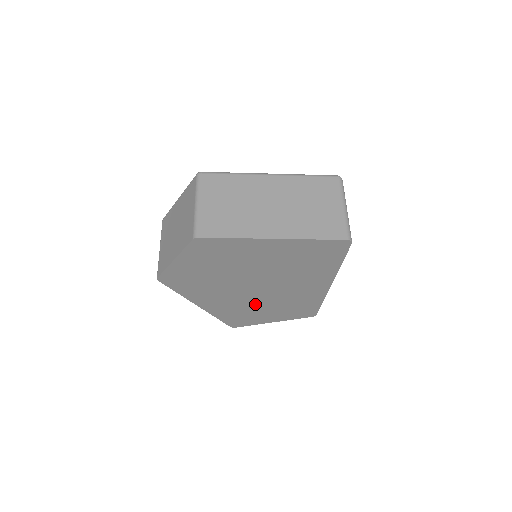
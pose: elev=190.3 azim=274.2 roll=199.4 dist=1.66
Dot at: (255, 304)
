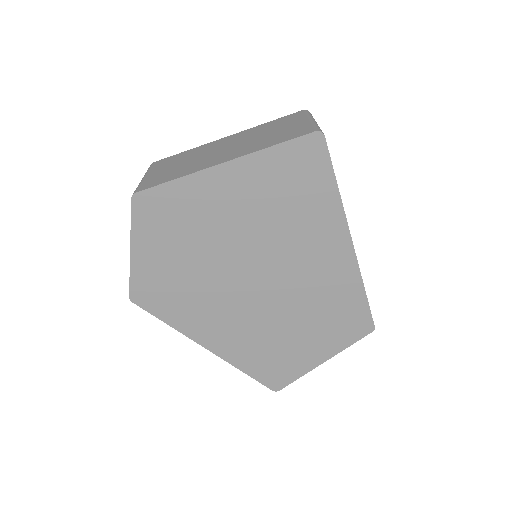
Dot at: (276, 323)
